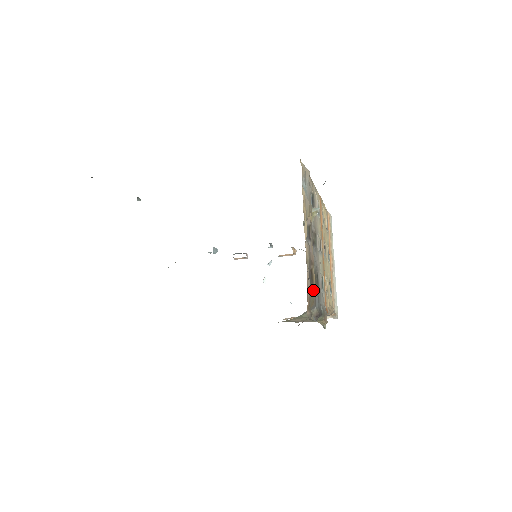
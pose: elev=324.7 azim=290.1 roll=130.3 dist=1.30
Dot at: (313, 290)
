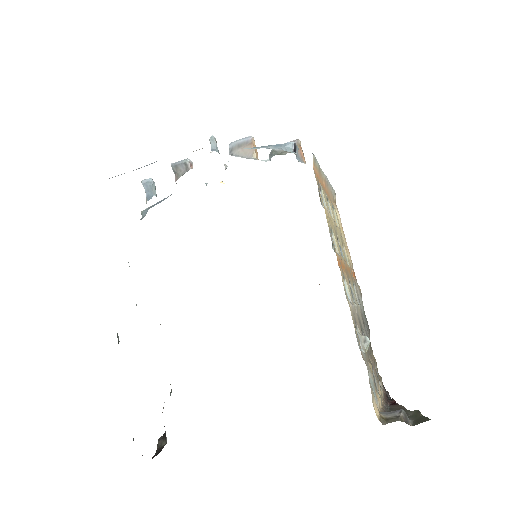
Dot at: (376, 364)
